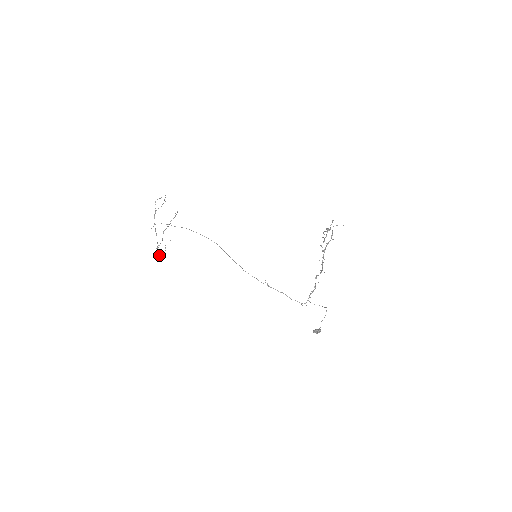
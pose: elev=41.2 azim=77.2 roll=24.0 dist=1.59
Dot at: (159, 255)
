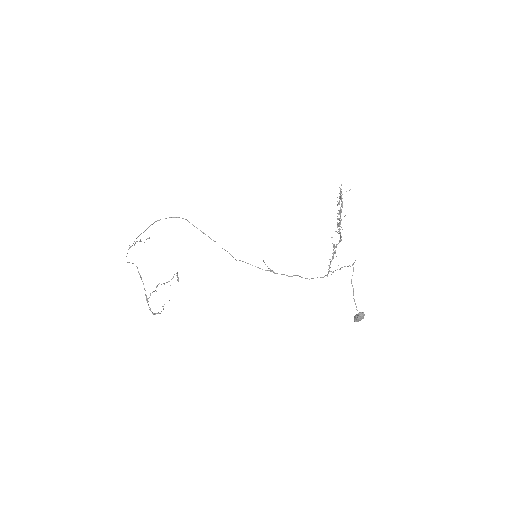
Dot at: occluded
